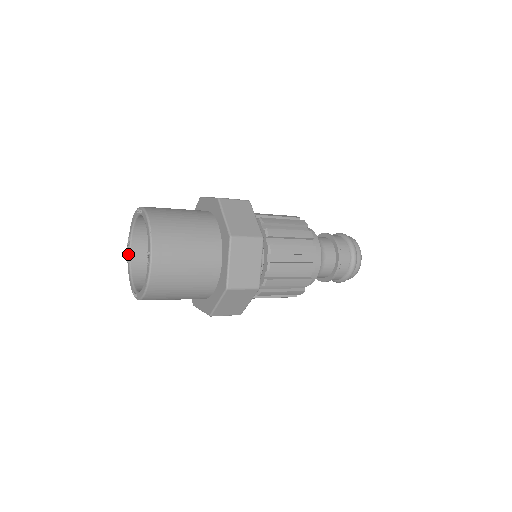
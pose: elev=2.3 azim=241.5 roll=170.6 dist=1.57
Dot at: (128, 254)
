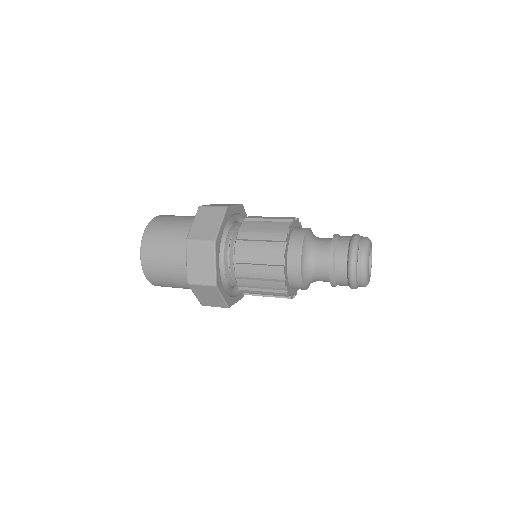
Dot at: occluded
